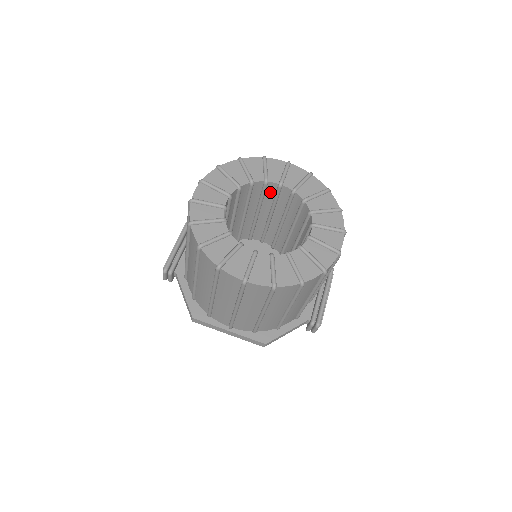
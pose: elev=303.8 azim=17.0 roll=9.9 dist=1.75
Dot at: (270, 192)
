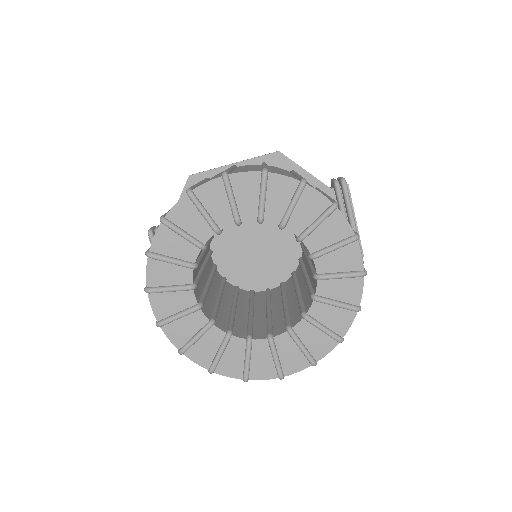
Dot at: occluded
